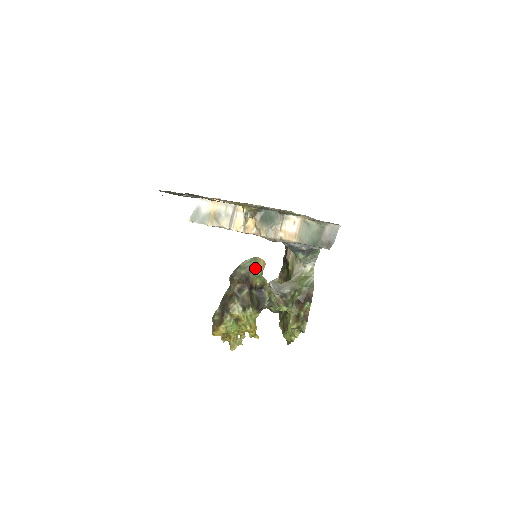
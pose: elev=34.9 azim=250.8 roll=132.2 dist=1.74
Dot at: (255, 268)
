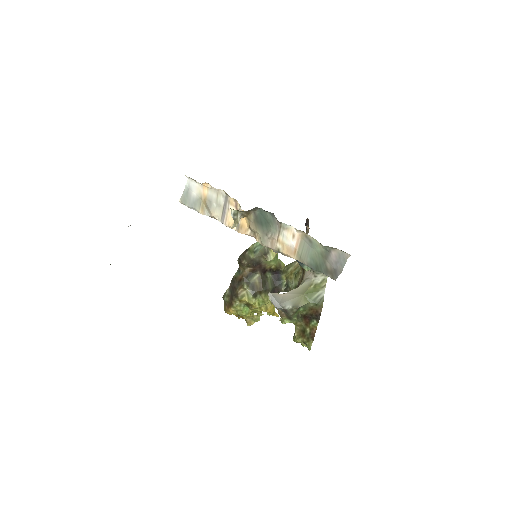
Dot at: (267, 252)
